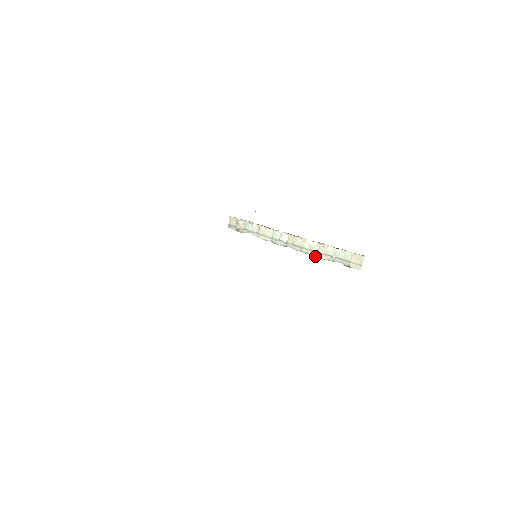
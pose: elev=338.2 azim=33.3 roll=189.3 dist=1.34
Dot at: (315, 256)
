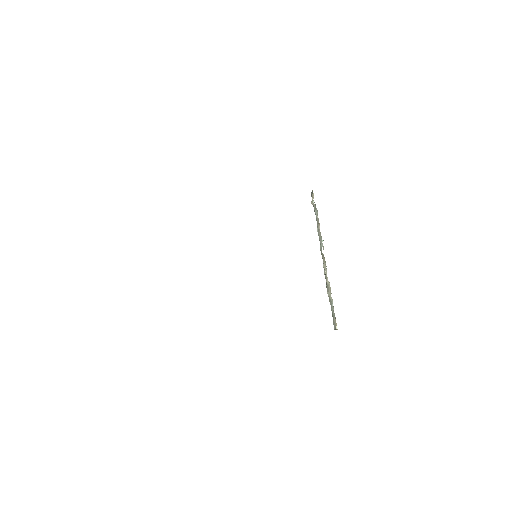
Dot at: (327, 285)
